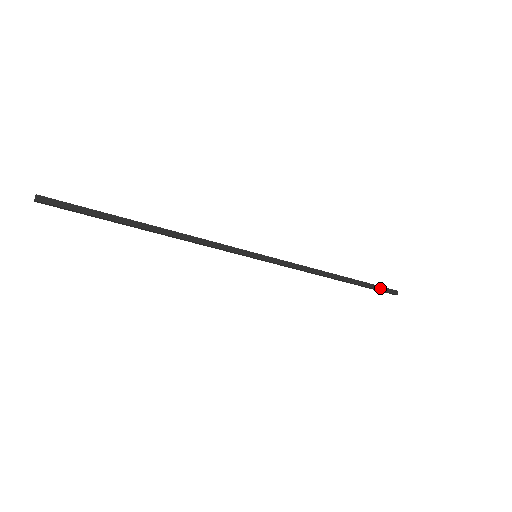
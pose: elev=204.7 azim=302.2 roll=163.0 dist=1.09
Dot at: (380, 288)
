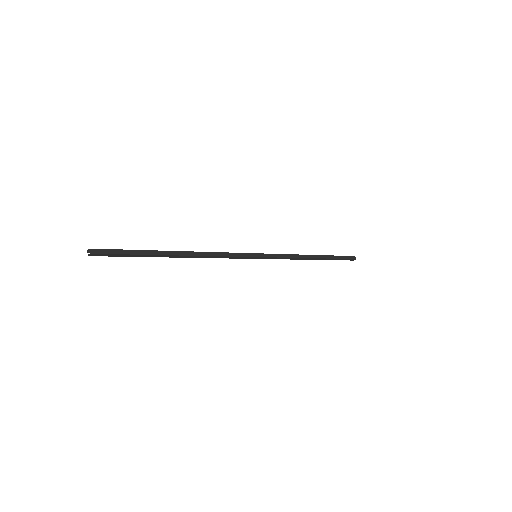
Dot at: (343, 257)
